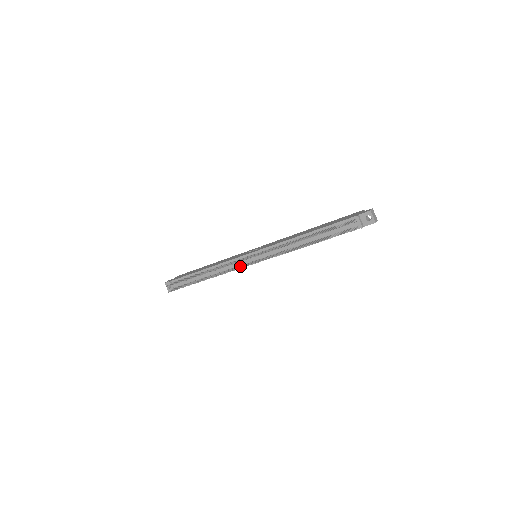
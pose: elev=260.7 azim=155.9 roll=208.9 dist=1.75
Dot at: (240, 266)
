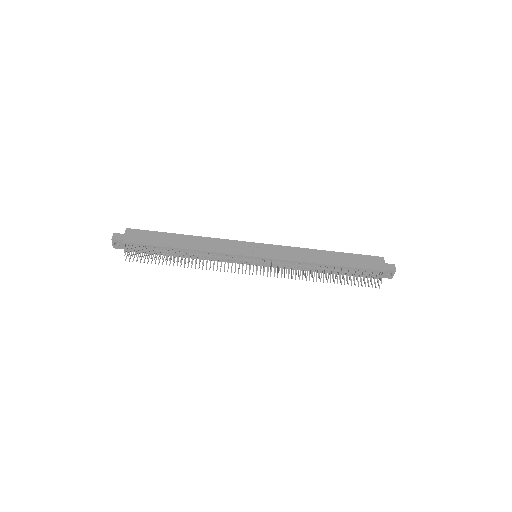
Dot at: occluded
